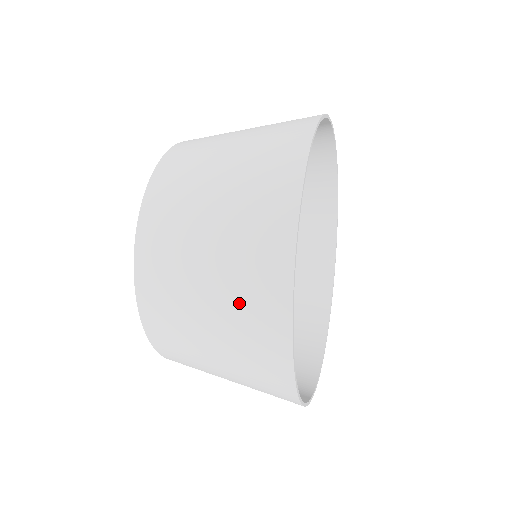
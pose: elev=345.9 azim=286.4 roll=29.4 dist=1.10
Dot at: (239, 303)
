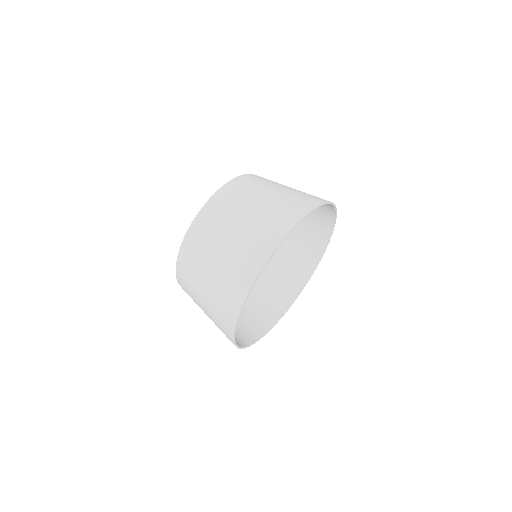
Dot at: occluded
